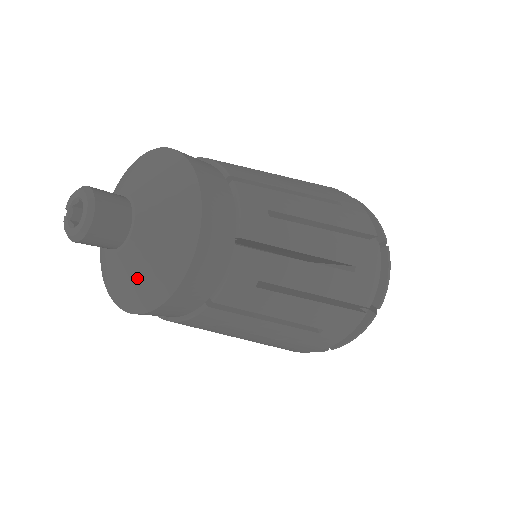
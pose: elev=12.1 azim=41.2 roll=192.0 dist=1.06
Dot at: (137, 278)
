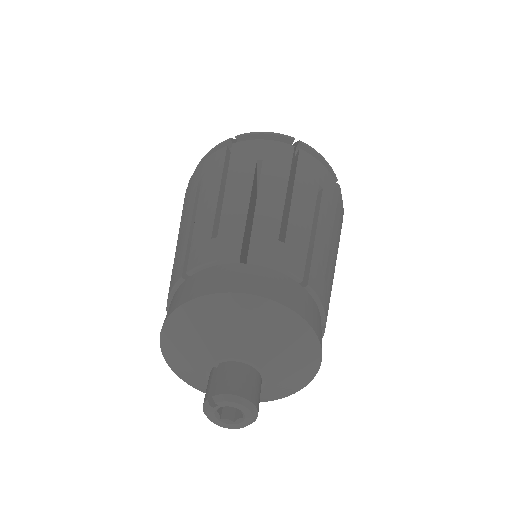
Dot at: occluded
